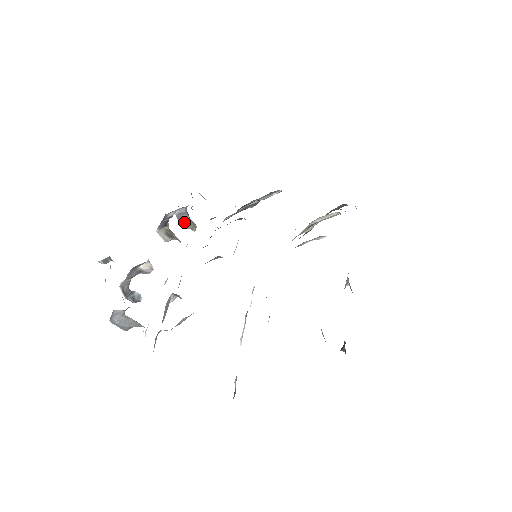
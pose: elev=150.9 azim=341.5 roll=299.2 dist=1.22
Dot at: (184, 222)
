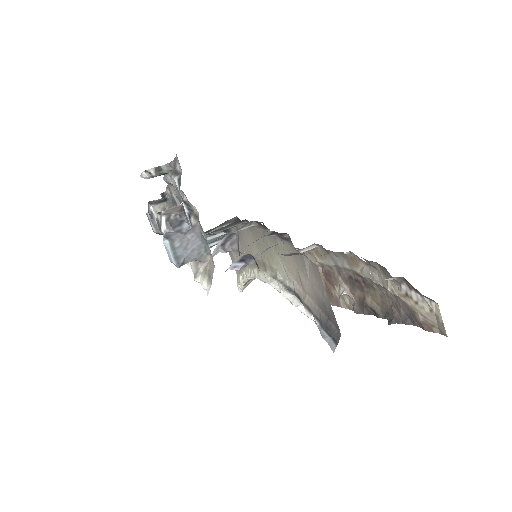
Dot at: occluded
